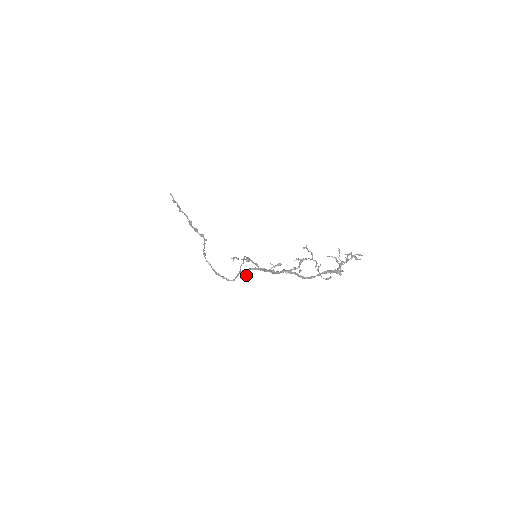
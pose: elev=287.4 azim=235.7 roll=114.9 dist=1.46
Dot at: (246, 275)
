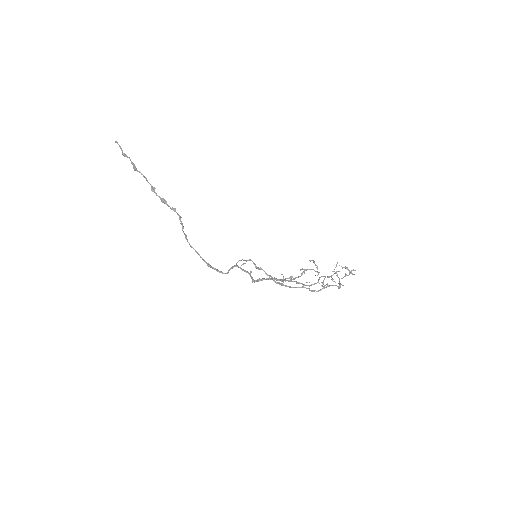
Dot at: (253, 279)
